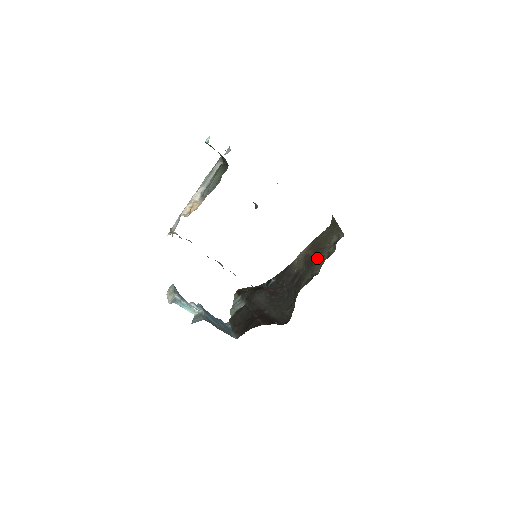
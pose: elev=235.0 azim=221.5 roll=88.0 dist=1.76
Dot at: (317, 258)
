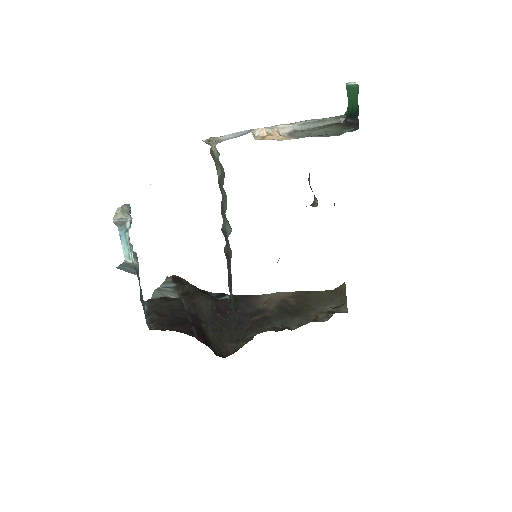
Dot at: (299, 312)
